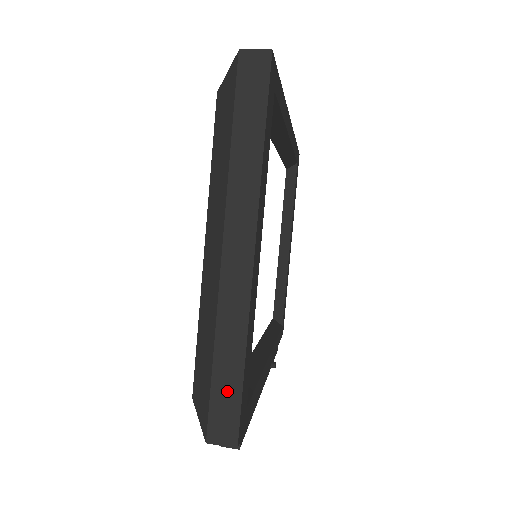
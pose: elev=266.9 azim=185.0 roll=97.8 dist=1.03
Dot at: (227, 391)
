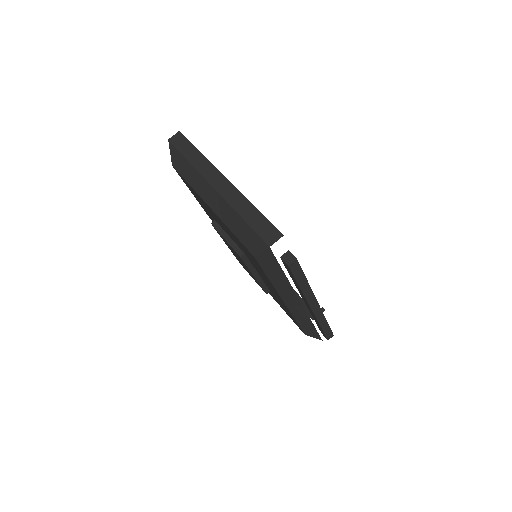
Dot at: (259, 222)
